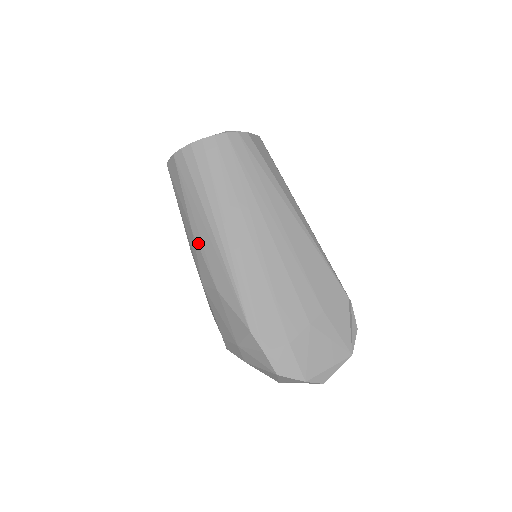
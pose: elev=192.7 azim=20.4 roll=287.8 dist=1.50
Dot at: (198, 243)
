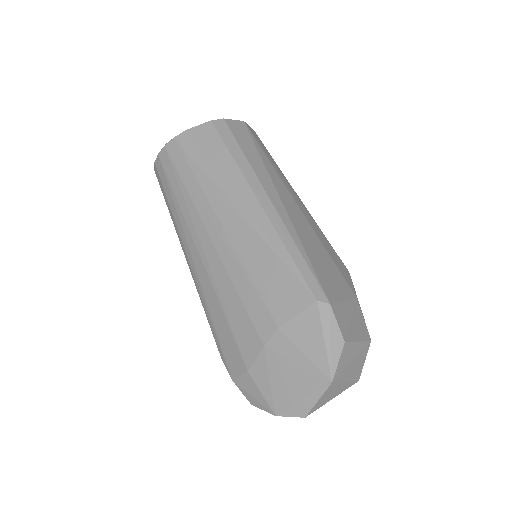
Dot at: occluded
